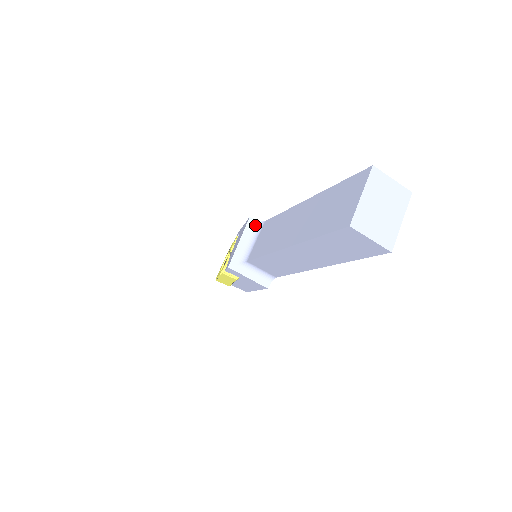
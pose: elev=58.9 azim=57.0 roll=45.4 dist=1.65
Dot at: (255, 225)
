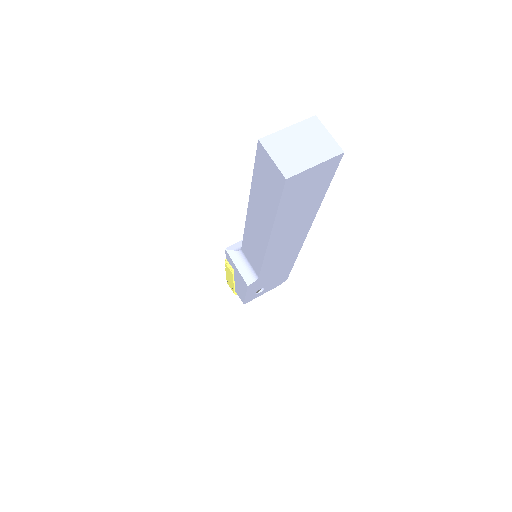
Dot at: occluded
